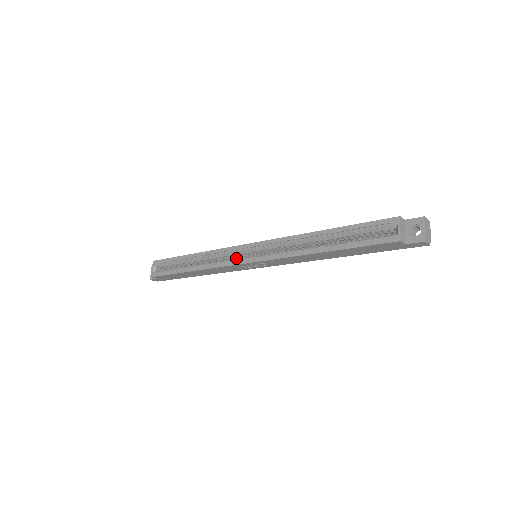
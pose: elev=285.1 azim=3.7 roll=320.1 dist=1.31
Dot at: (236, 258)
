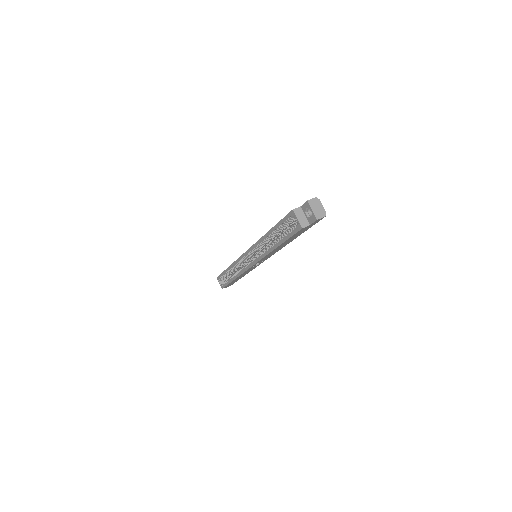
Dot at: (247, 263)
